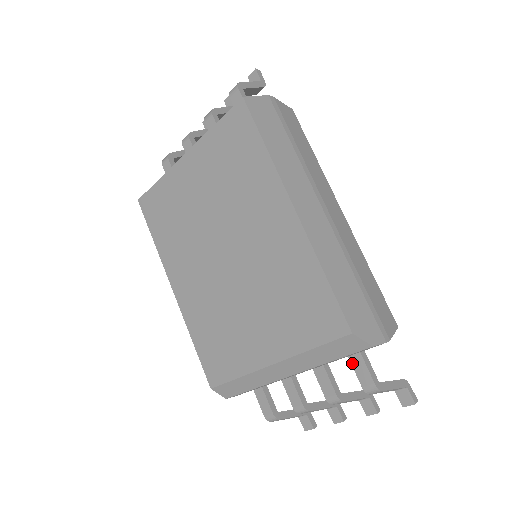
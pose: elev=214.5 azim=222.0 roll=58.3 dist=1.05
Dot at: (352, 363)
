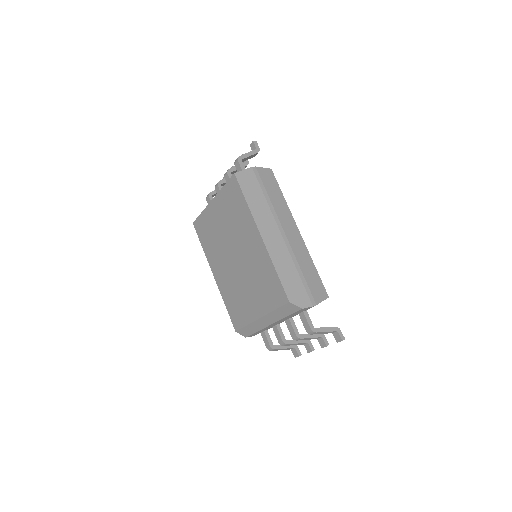
Dot at: (300, 317)
